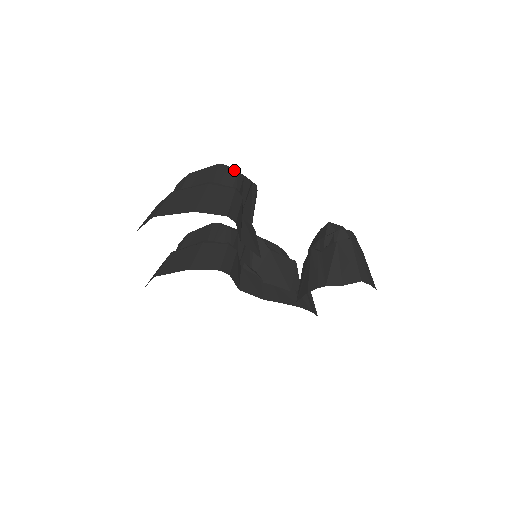
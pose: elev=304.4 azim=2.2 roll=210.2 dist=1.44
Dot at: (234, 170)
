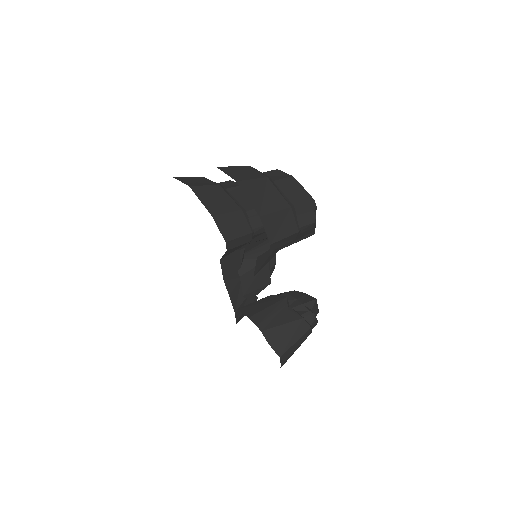
Dot at: (315, 218)
